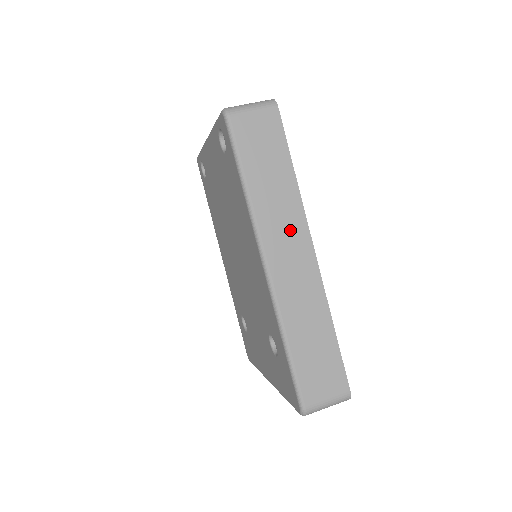
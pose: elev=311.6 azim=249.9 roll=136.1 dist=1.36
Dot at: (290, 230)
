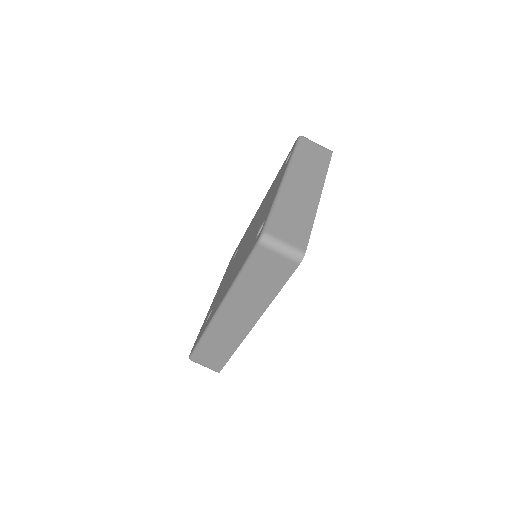
Dot at: (247, 311)
